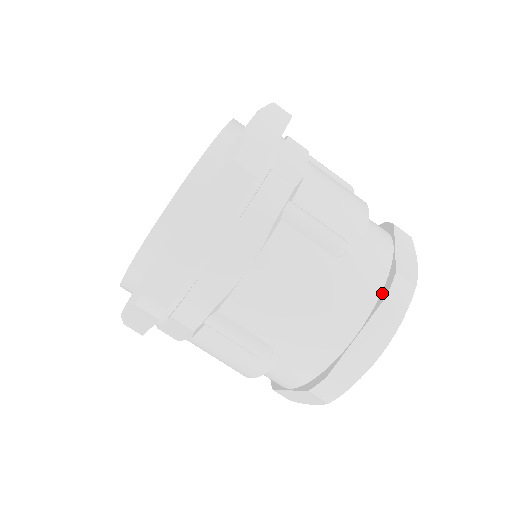
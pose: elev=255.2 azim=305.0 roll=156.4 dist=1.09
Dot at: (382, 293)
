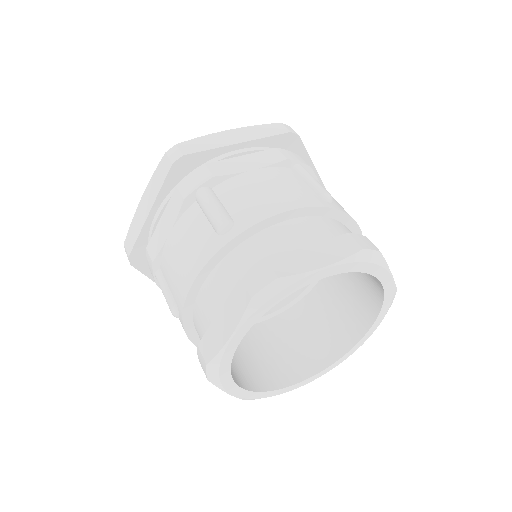
Dot at: occluded
